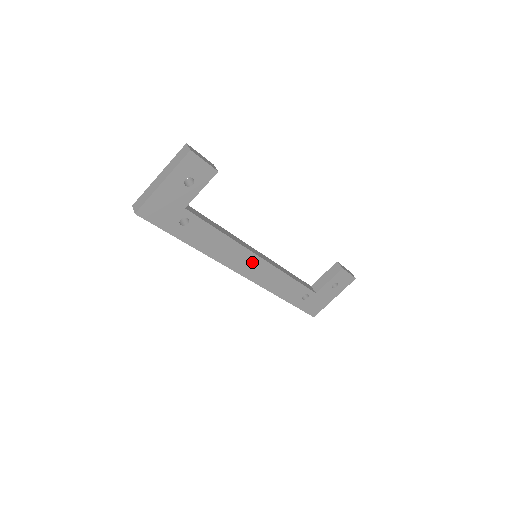
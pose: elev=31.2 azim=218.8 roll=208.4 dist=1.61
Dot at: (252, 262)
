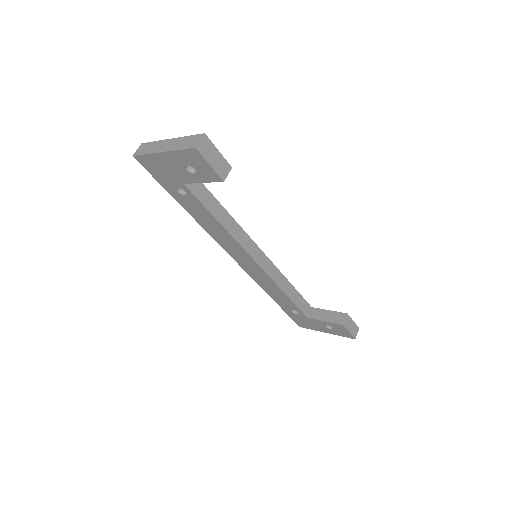
Dot at: (246, 259)
